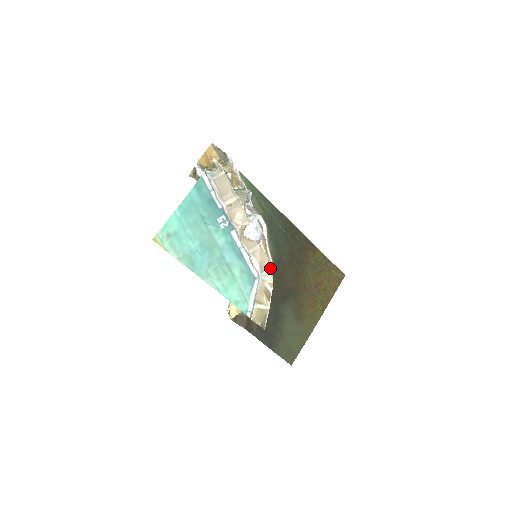
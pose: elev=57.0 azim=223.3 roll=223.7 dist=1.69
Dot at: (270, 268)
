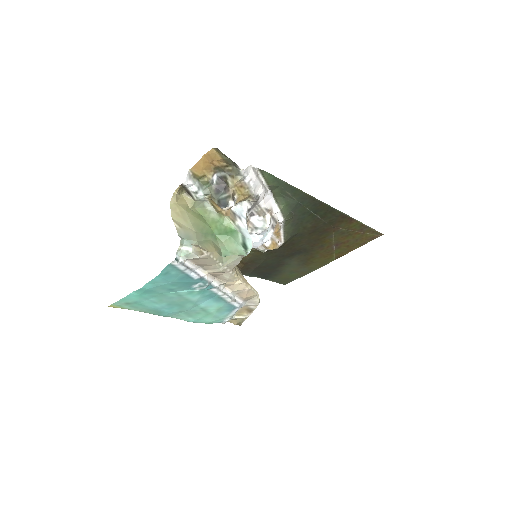
Dot at: (258, 298)
